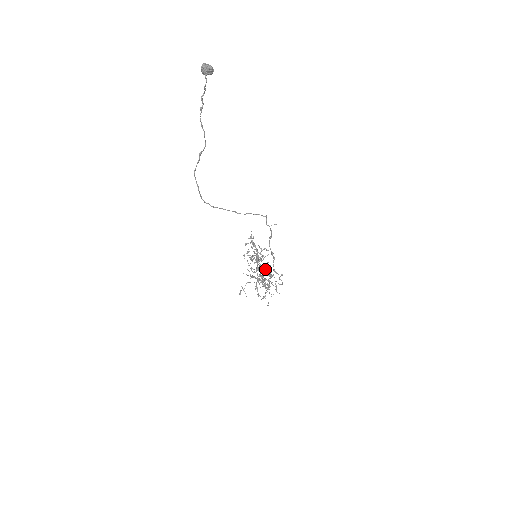
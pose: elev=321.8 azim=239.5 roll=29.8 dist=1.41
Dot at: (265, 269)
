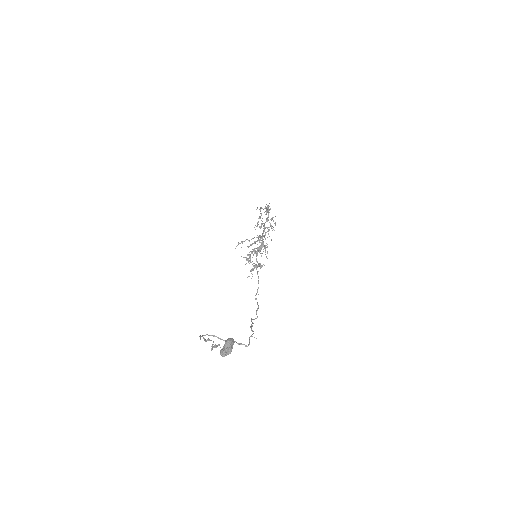
Dot at: (264, 246)
